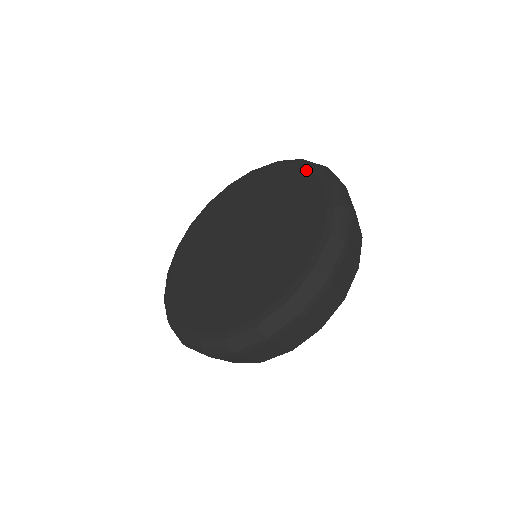
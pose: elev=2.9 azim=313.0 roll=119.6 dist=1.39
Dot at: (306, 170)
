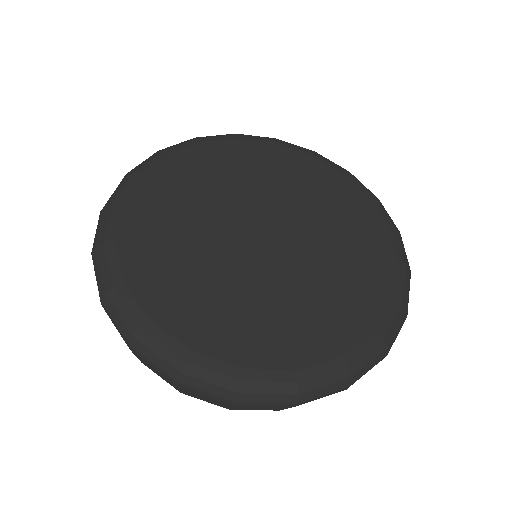
Dot at: (305, 152)
